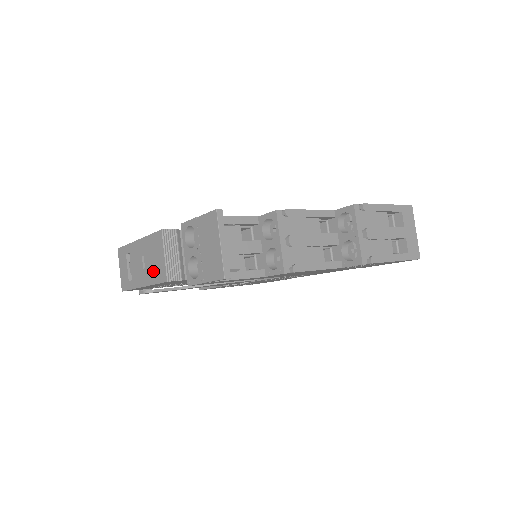
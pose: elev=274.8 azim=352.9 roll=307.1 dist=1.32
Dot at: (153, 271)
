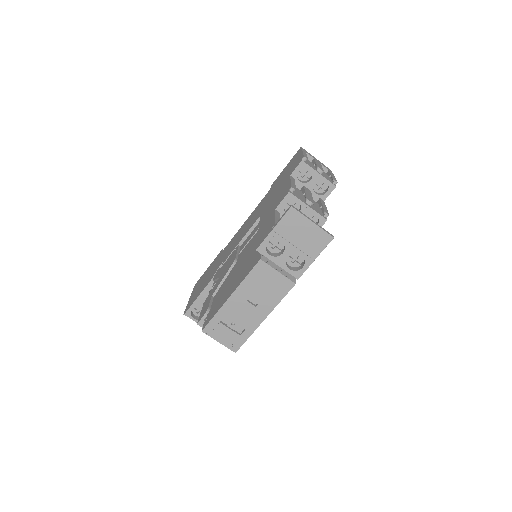
Dot at: (272, 295)
